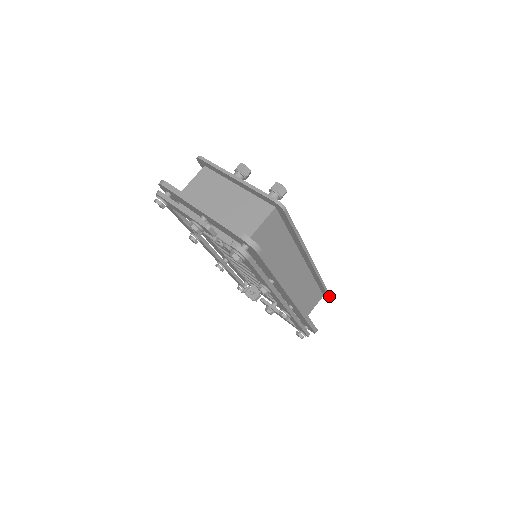
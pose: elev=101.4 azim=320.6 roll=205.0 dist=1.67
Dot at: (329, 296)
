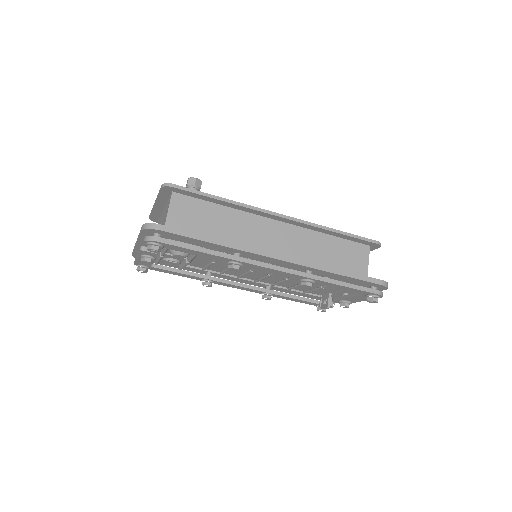
Dot at: (367, 240)
